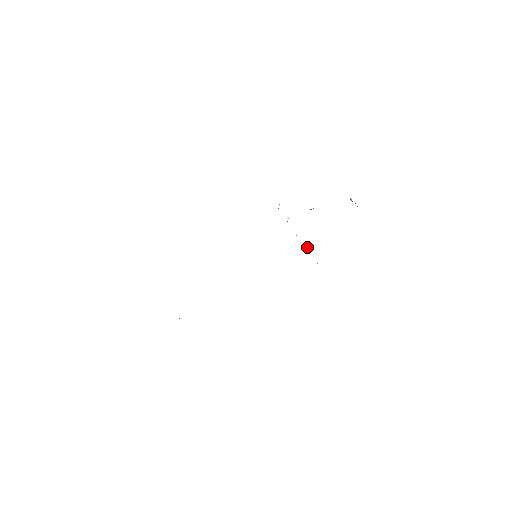
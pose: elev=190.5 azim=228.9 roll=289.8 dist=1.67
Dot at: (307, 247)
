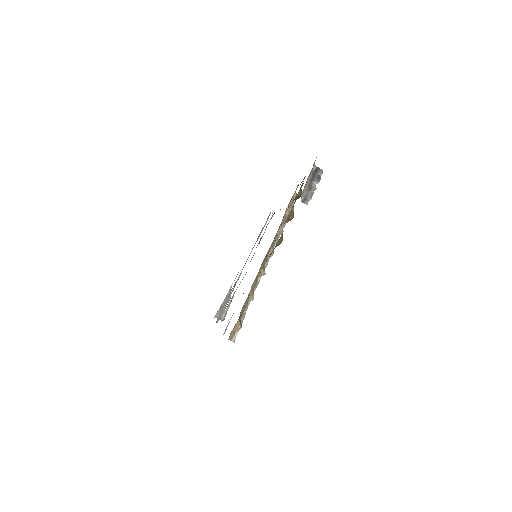
Dot at: (271, 248)
